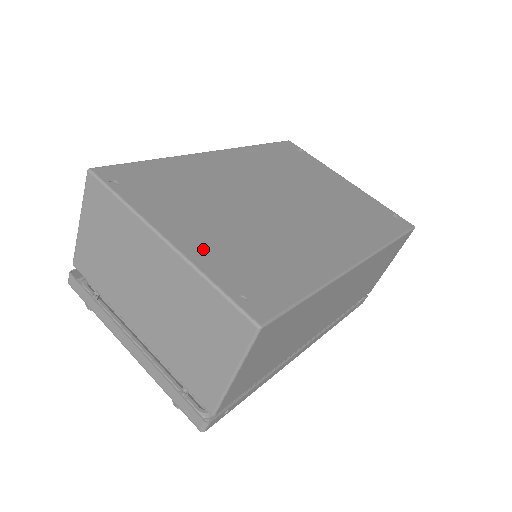
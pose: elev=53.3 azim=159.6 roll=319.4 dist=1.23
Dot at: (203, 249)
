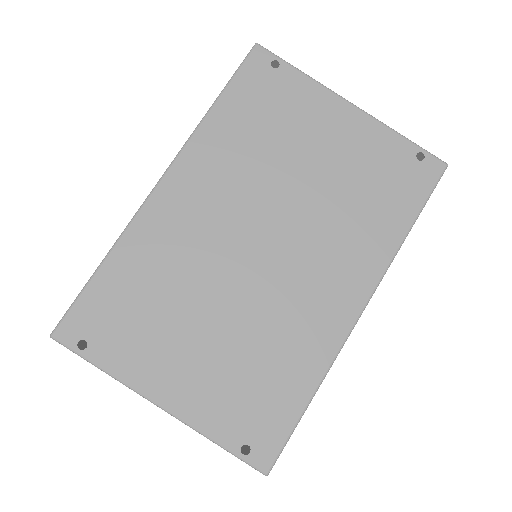
Dot at: (196, 399)
